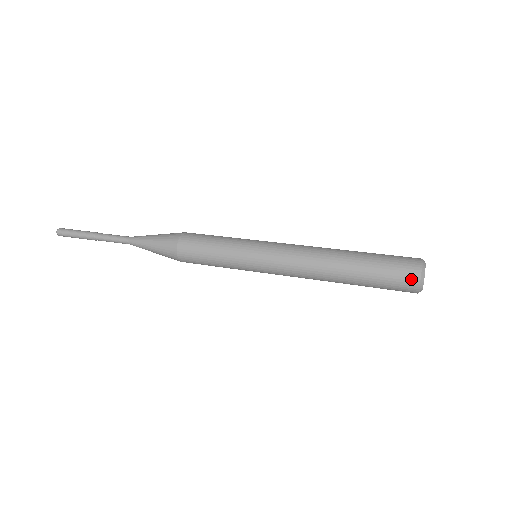
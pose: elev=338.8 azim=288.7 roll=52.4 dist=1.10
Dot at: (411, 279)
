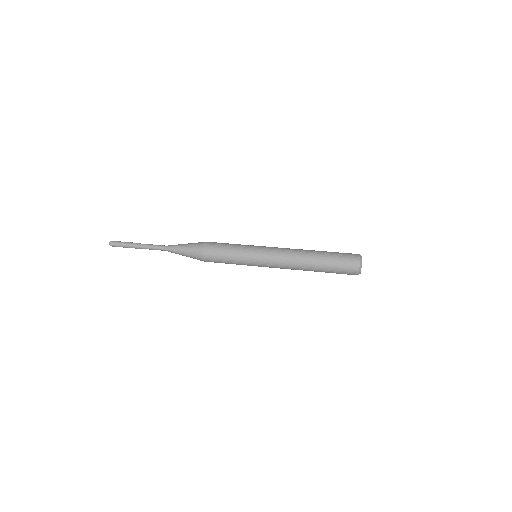
Dot at: (353, 271)
